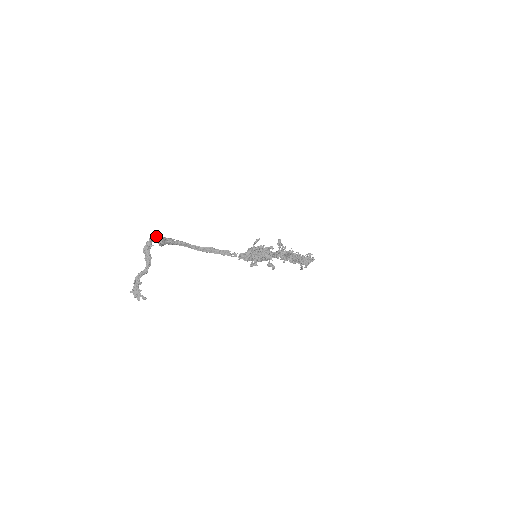
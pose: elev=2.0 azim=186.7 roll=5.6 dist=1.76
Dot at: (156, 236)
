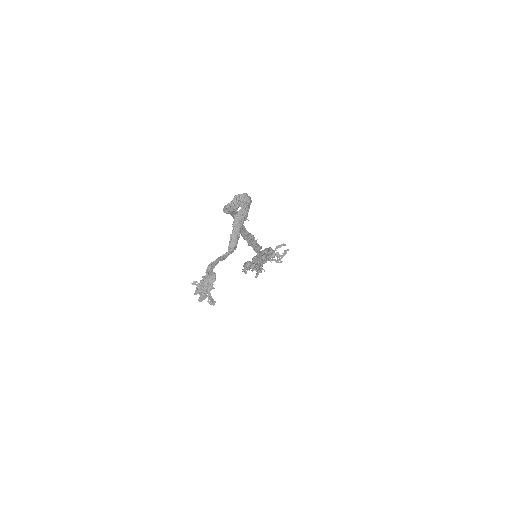
Dot at: (241, 200)
